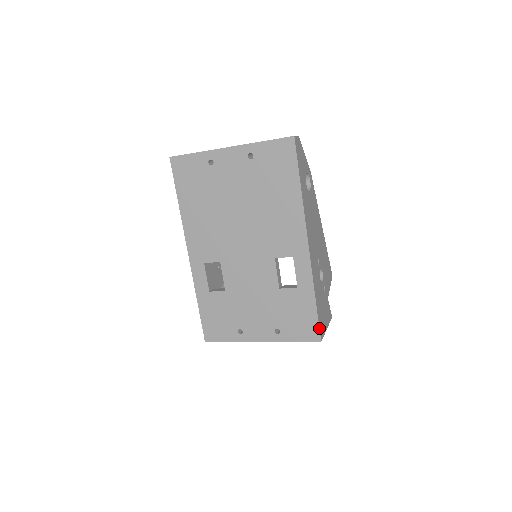
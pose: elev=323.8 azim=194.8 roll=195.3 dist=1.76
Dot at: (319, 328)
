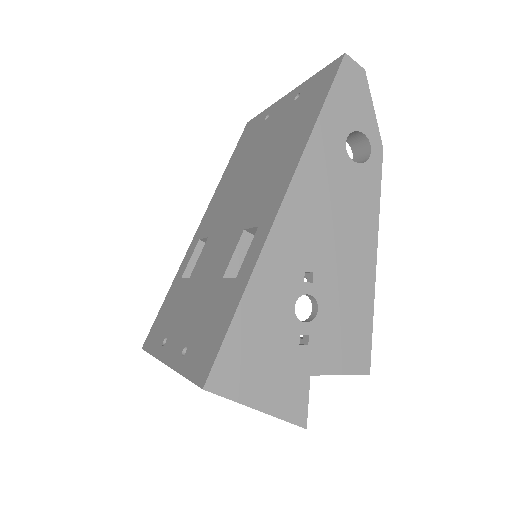
Dot at: (215, 359)
